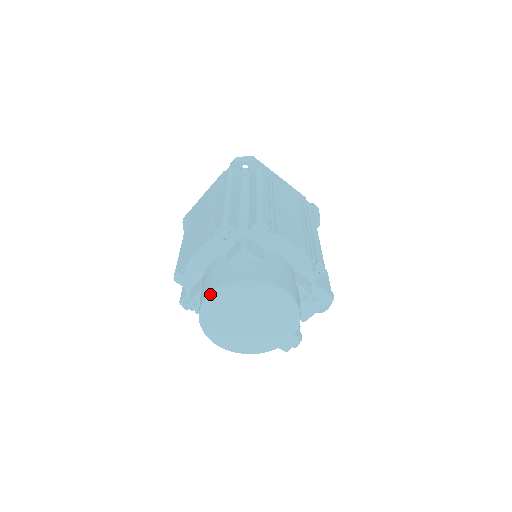
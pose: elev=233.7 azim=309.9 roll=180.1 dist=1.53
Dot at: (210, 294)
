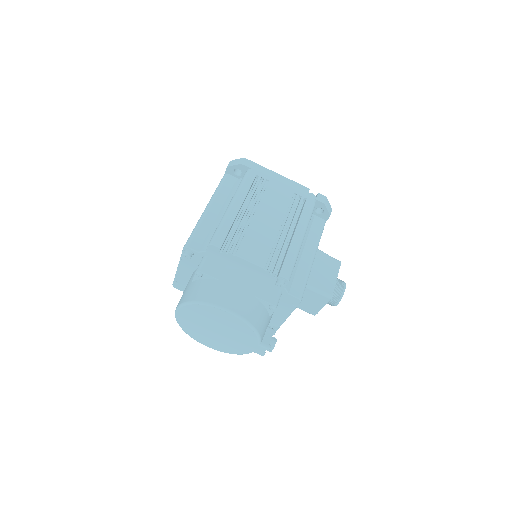
Dot at: (175, 310)
